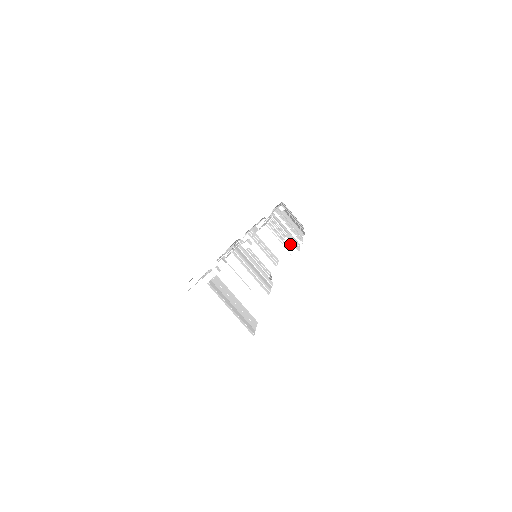
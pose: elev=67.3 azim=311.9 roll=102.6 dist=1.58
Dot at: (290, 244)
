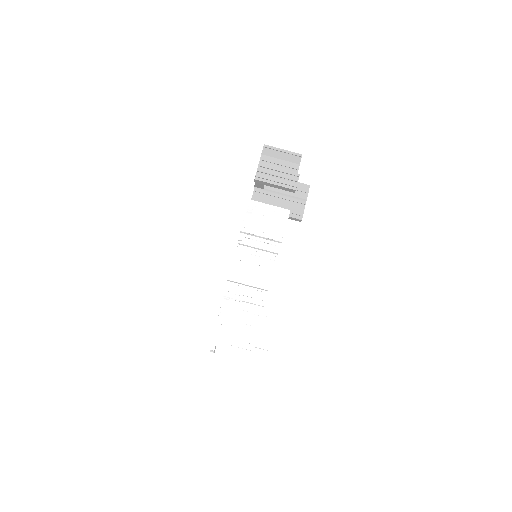
Dot at: (257, 288)
